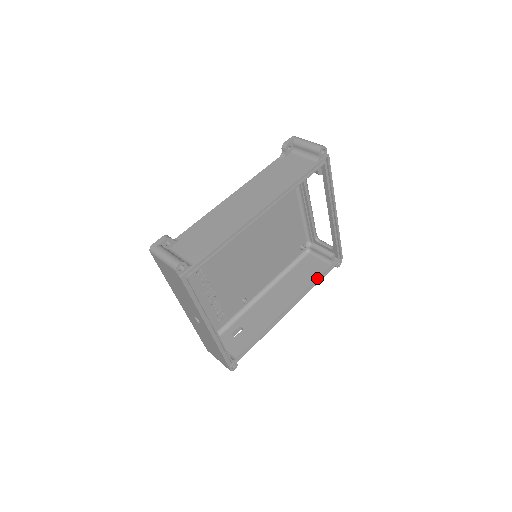
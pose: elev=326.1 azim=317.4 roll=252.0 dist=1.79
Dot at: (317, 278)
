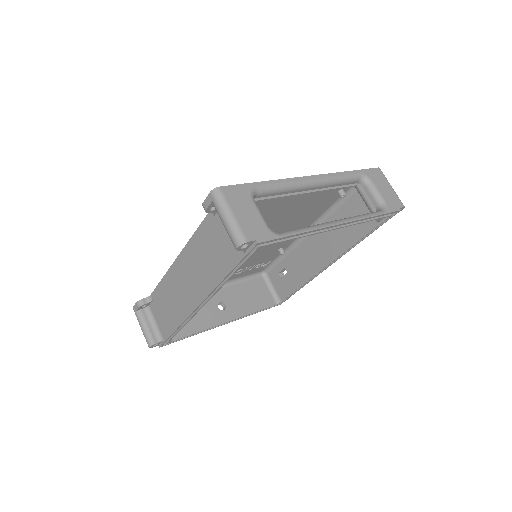
Dot at: (359, 239)
